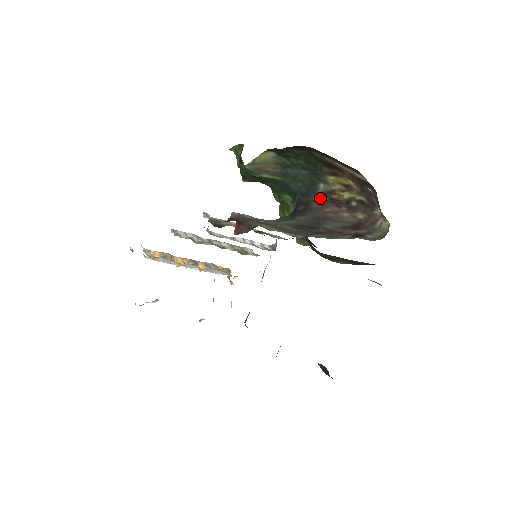
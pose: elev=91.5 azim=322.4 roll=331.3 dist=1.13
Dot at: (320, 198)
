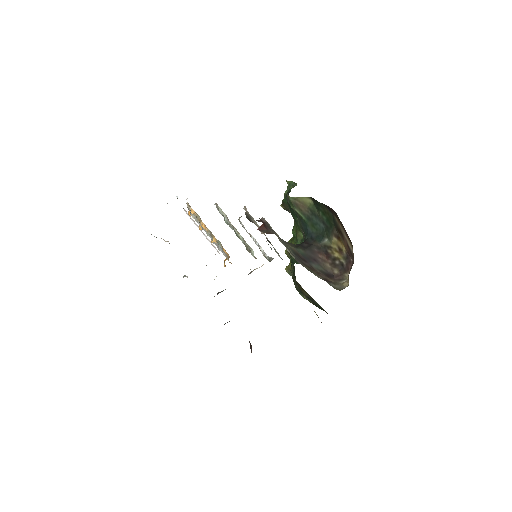
Dot at: (320, 246)
